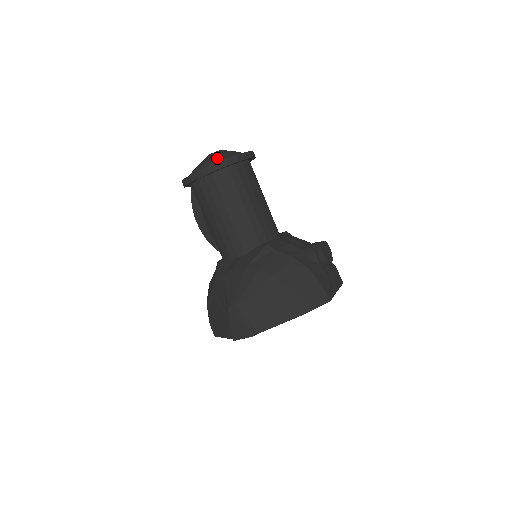
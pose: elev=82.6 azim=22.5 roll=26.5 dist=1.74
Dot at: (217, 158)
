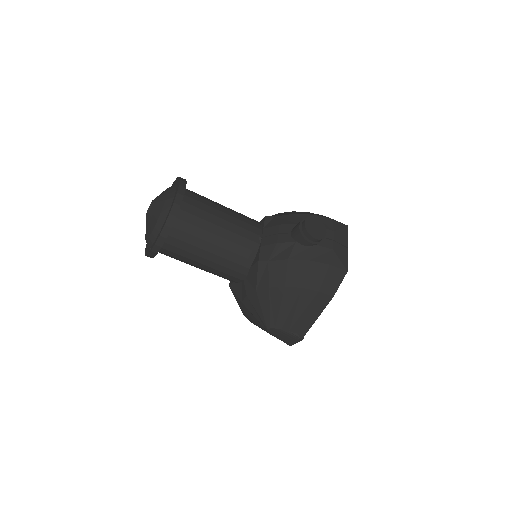
Dot at: (156, 225)
